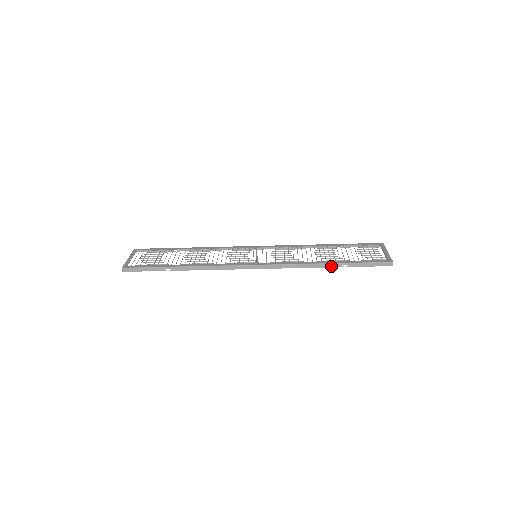
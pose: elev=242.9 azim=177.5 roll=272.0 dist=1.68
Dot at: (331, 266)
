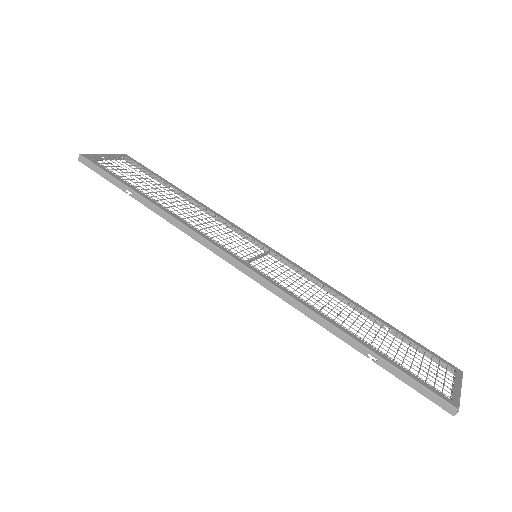
Dot at: (349, 342)
